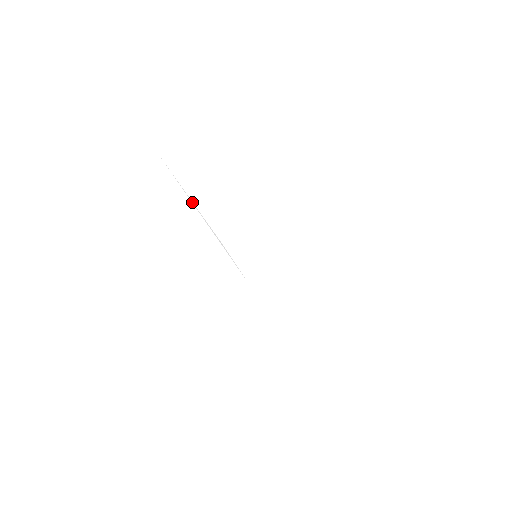
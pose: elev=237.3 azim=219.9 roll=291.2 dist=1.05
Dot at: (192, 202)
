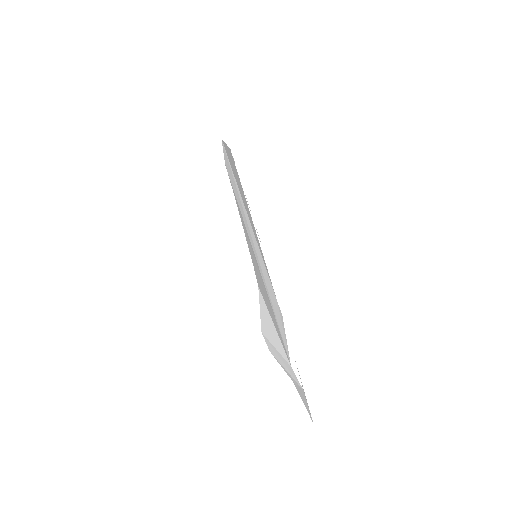
Dot at: (252, 217)
